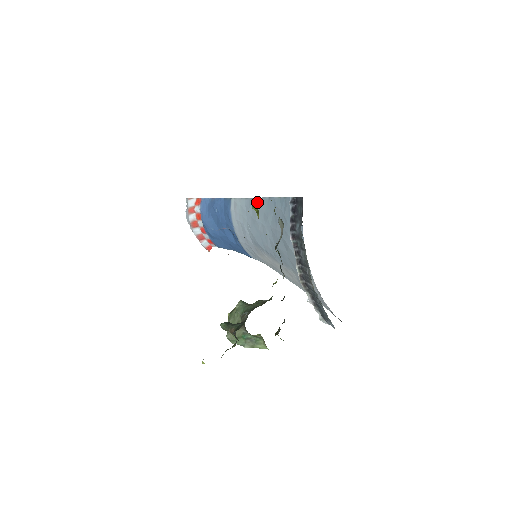
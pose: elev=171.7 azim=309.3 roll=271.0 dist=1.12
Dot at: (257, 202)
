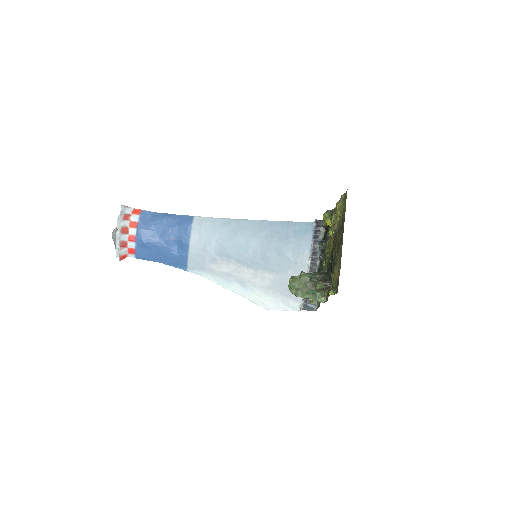
Dot at: (242, 222)
